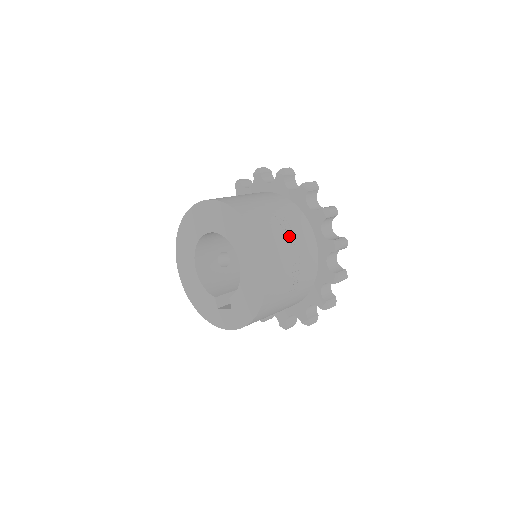
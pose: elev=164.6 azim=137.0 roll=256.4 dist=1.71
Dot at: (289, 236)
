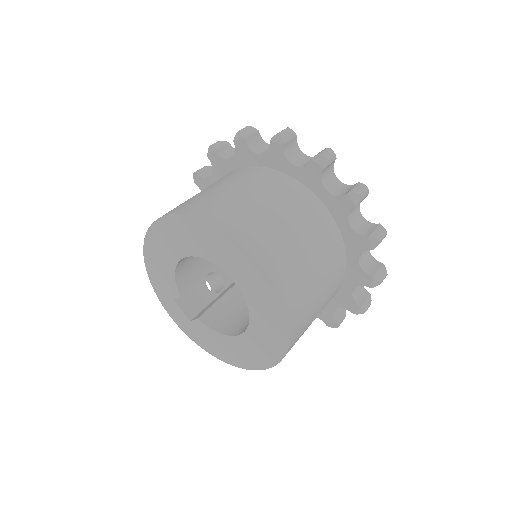
Dot at: occluded
